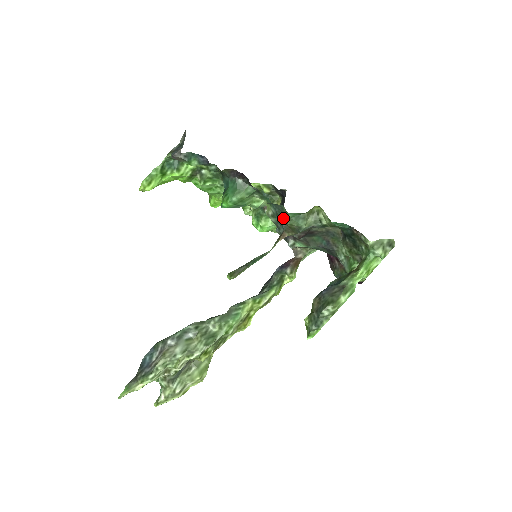
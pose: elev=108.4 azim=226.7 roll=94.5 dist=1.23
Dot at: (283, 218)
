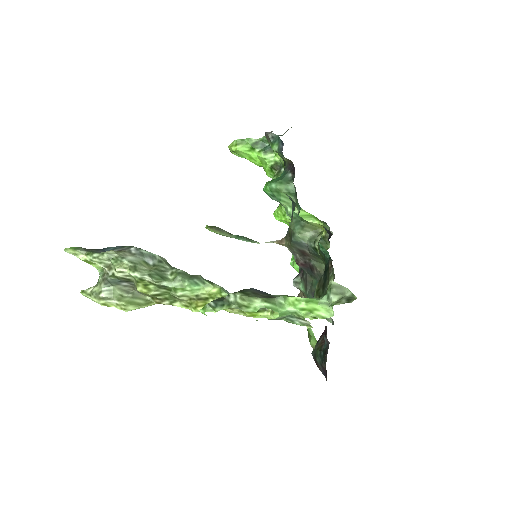
Dot at: occluded
